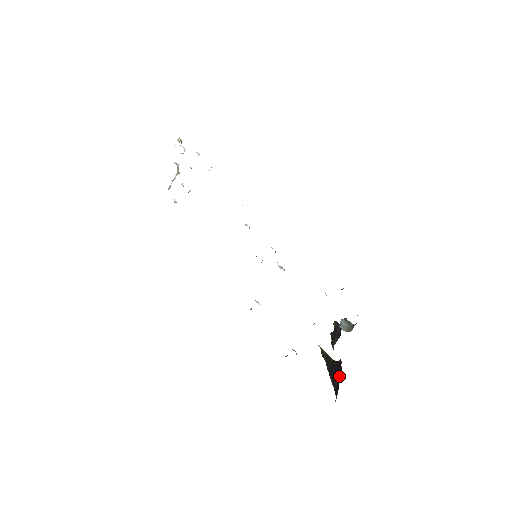
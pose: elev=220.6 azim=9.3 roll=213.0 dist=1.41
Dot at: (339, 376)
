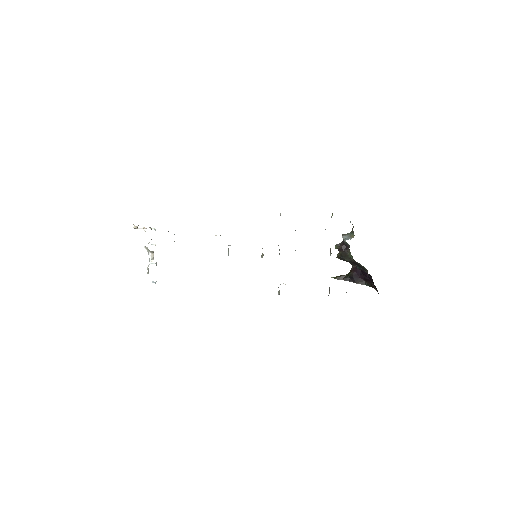
Dot at: (362, 274)
